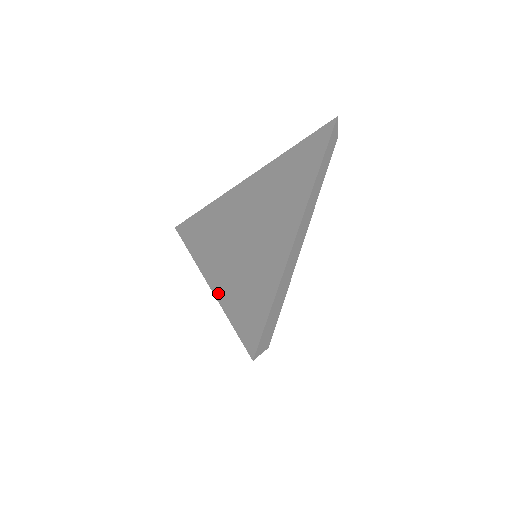
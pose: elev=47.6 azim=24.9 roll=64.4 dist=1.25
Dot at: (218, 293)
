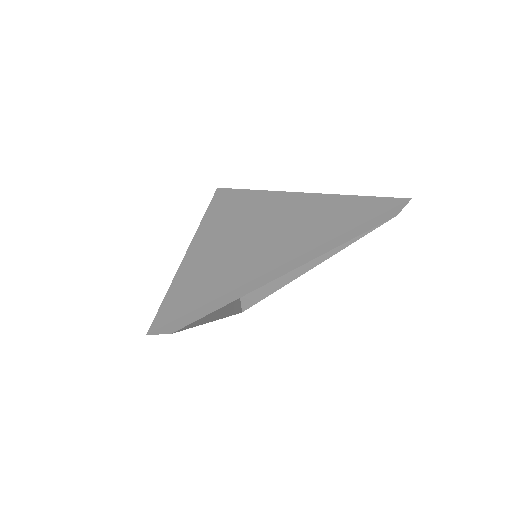
Dot at: (183, 266)
